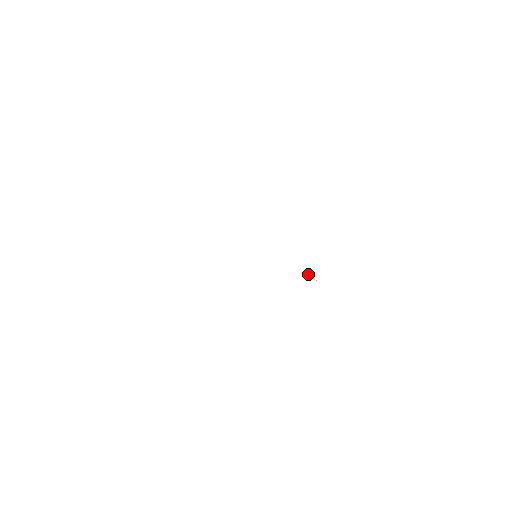
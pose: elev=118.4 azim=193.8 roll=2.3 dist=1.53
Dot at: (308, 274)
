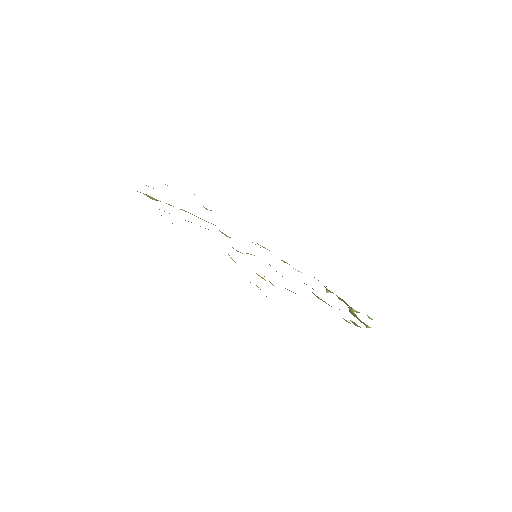
Dot at: occluded
